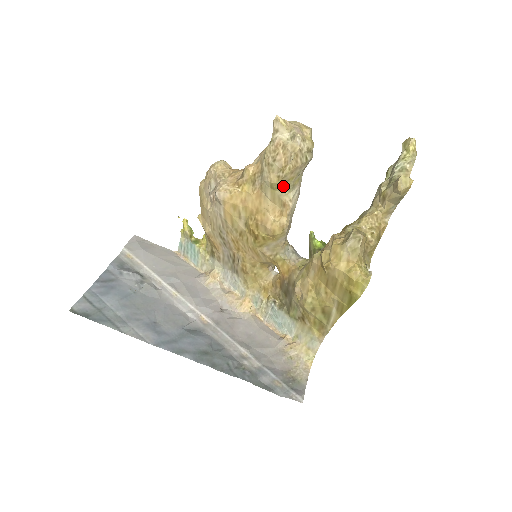
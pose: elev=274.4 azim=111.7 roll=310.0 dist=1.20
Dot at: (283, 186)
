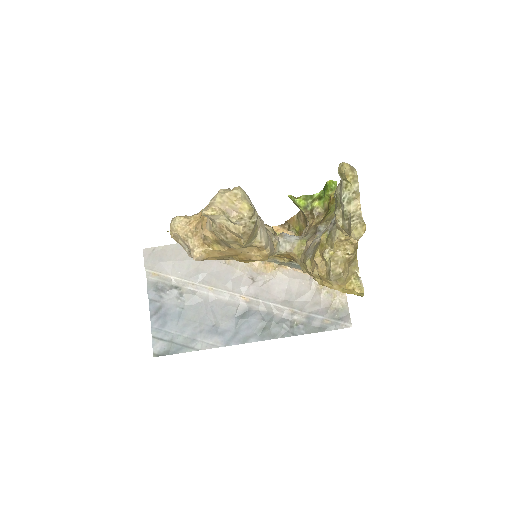
Dot at: (247, 243)
